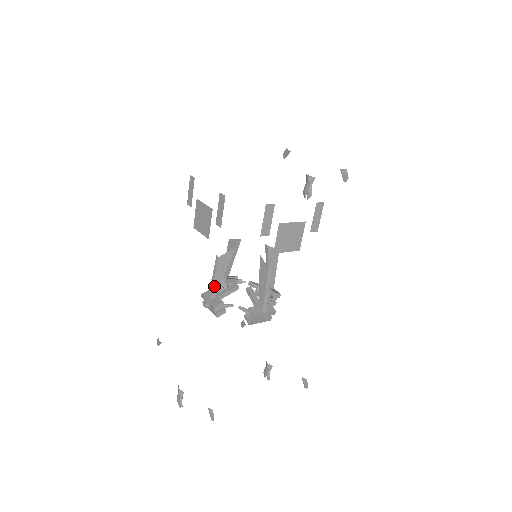
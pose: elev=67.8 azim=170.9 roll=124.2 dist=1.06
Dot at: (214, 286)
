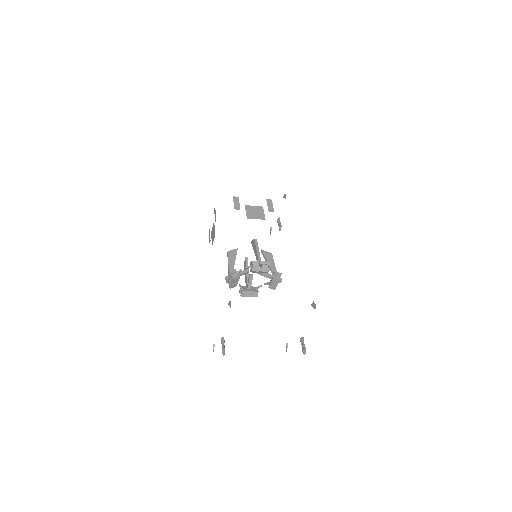
Dot at: (229, 267)
